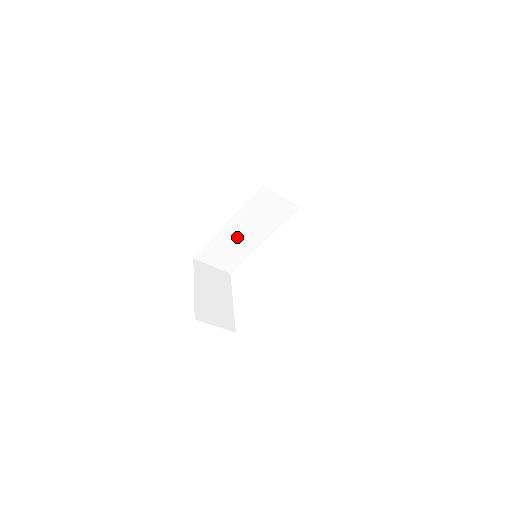
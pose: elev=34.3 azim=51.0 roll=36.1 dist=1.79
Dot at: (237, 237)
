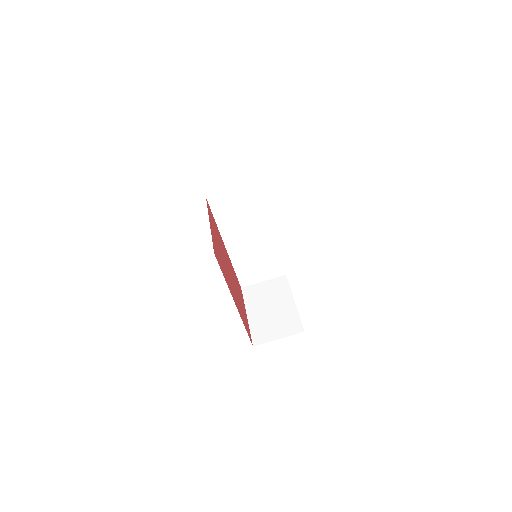
Dot at: (248, 247)
